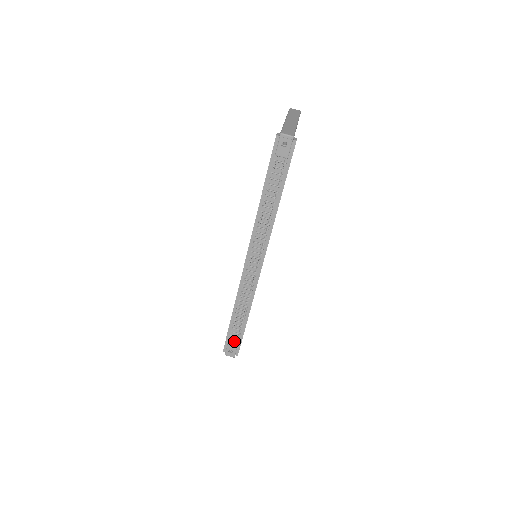
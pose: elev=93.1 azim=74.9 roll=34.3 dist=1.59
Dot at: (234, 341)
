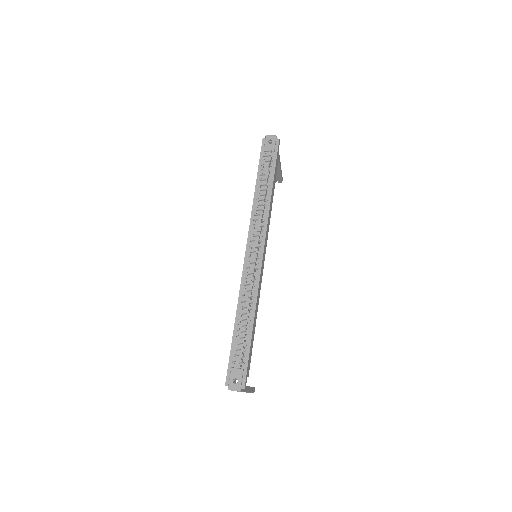
Dot at: (239, 364)
